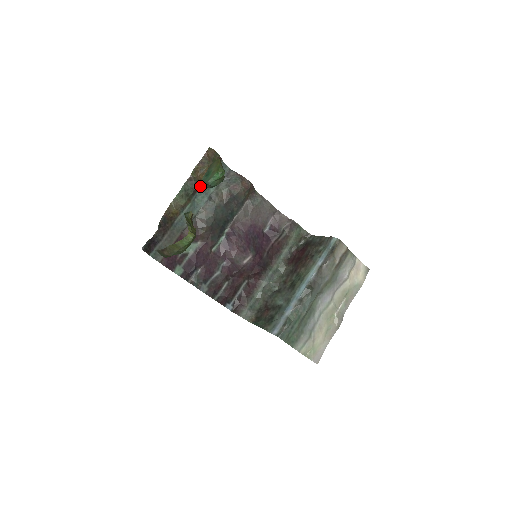
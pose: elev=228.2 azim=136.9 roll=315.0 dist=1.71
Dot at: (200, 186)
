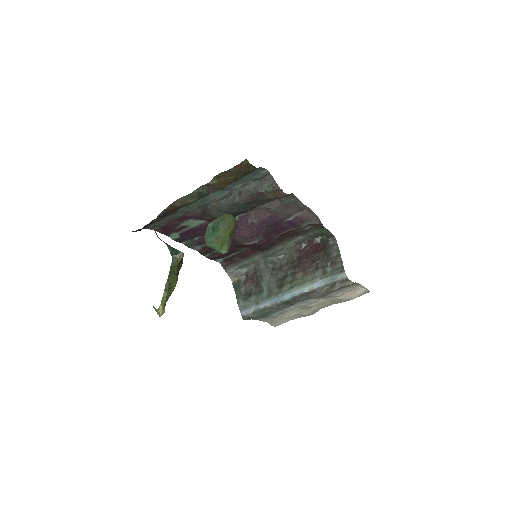
Dot at: (220, 188)
